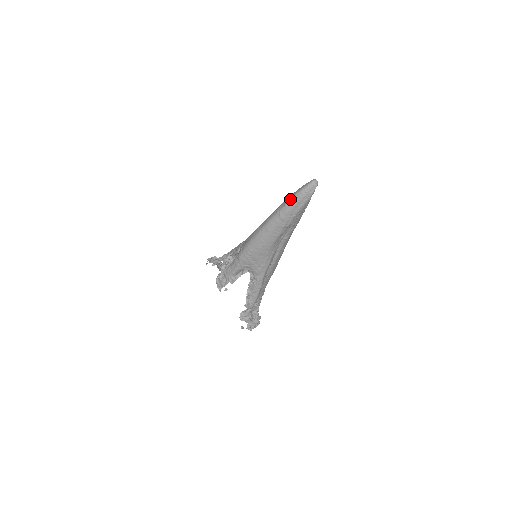
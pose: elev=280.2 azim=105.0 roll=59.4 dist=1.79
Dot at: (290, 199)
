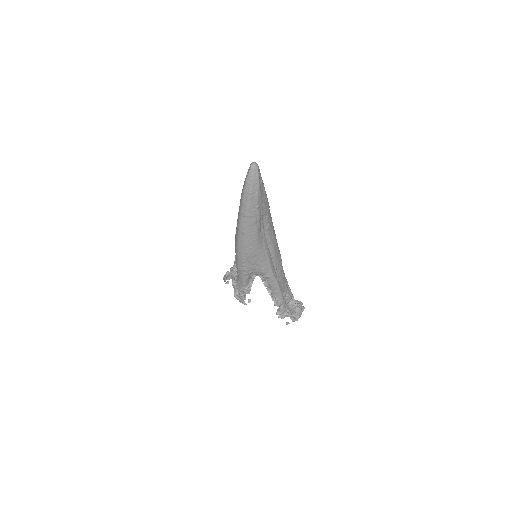
Dot at: (242, 195)
